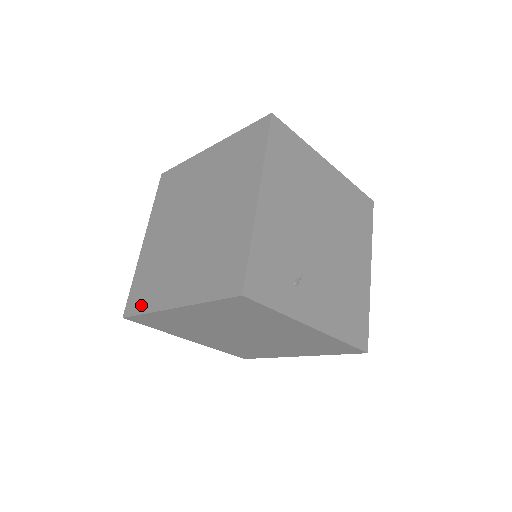
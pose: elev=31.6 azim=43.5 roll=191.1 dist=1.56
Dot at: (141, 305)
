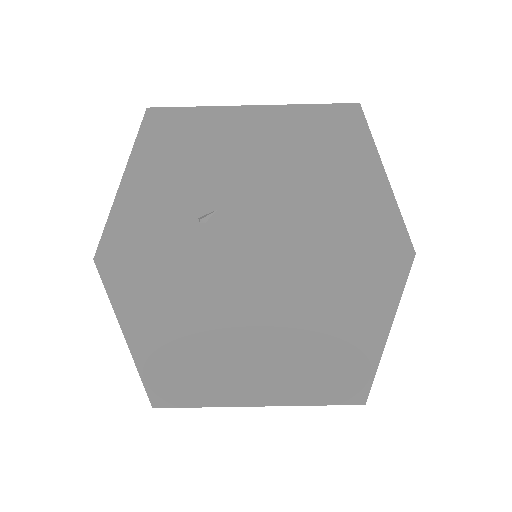
Dot at: occluded
